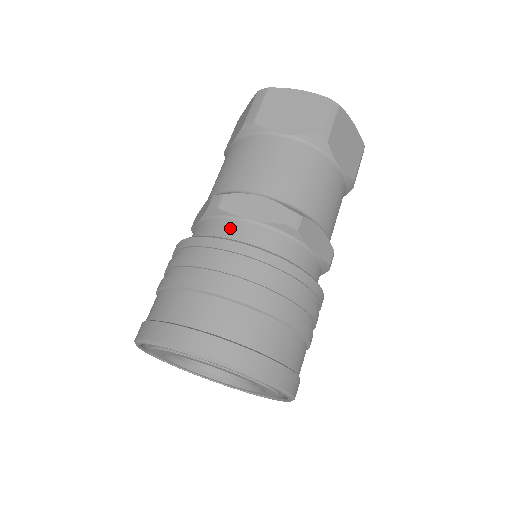
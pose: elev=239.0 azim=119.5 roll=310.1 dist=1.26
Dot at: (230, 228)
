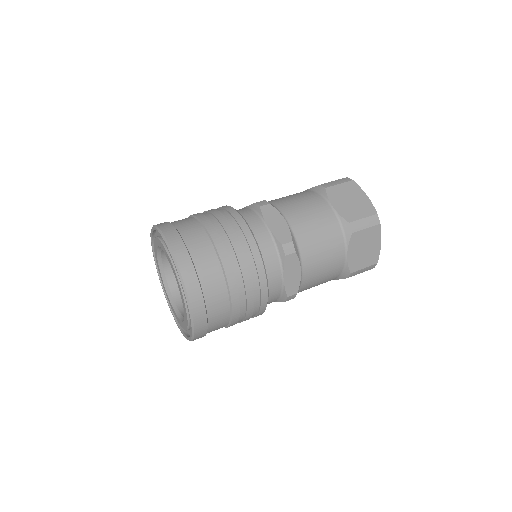
Dot at: (254, 221)
